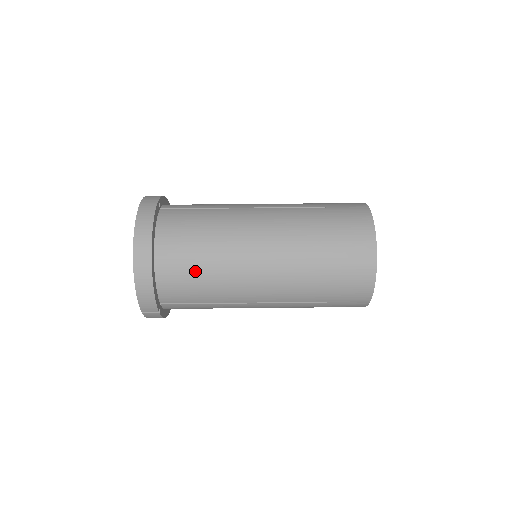
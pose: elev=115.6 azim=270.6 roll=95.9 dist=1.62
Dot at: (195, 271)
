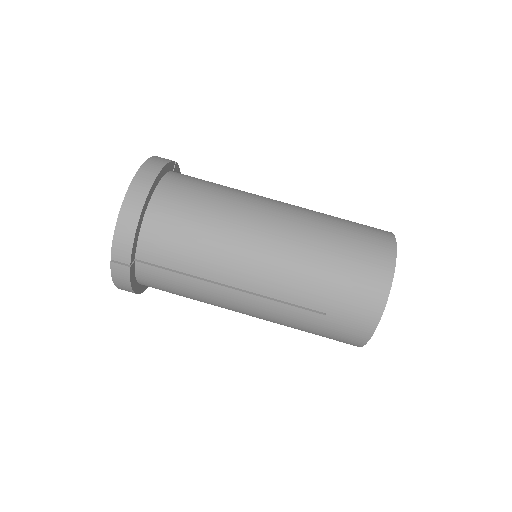
Dot at: (190, 225)
